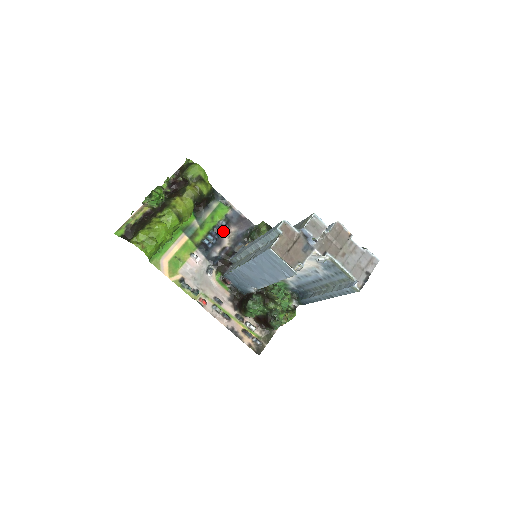
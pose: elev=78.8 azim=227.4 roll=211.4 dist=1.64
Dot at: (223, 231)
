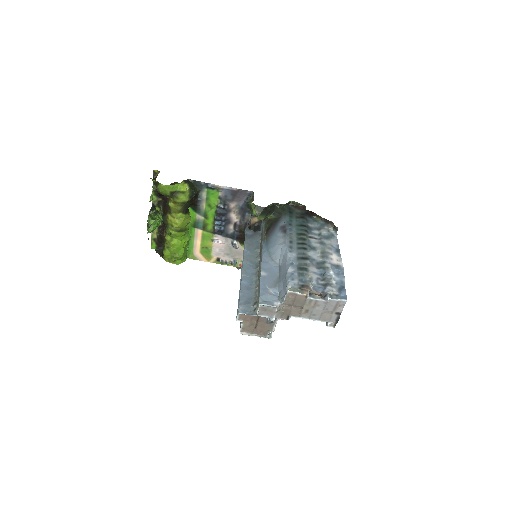
Dot at: (226, 211)
